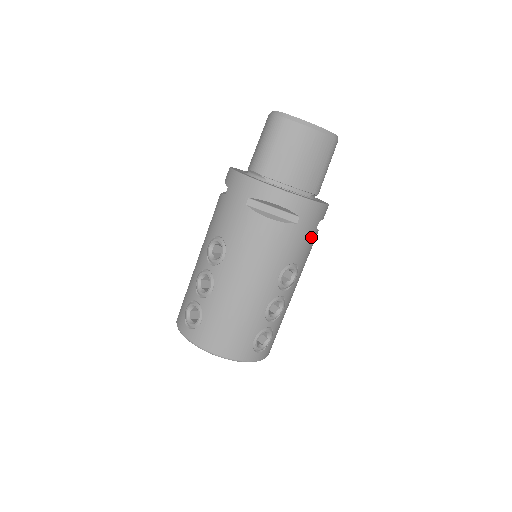
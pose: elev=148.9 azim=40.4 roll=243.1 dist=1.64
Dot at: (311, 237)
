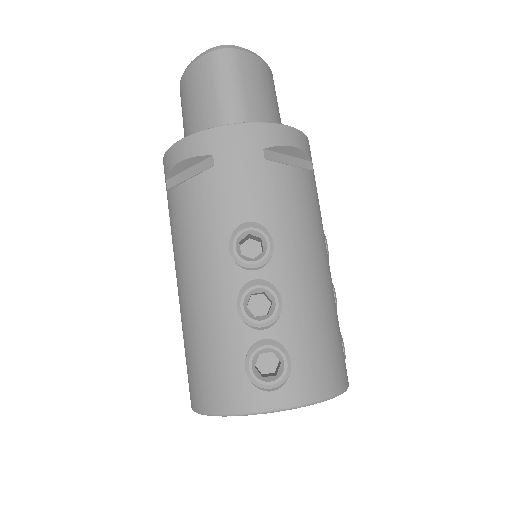
Dot at: occluded
